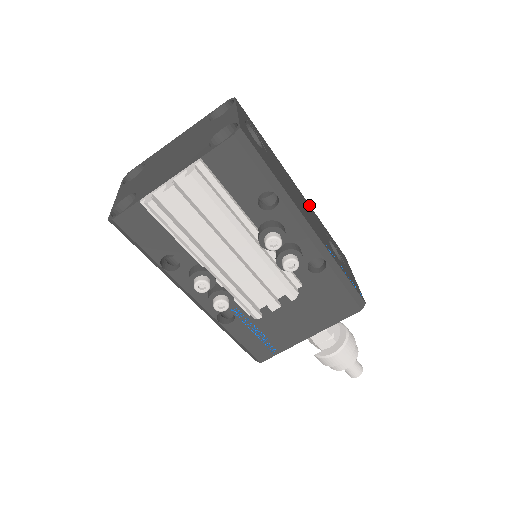
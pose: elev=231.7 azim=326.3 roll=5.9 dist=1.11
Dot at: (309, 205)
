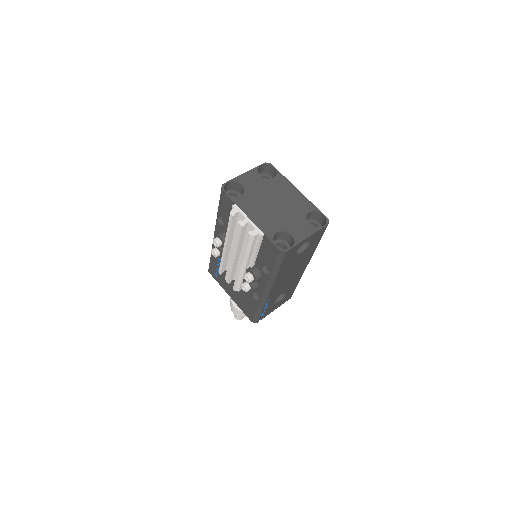
Dot at: (302, 274)
